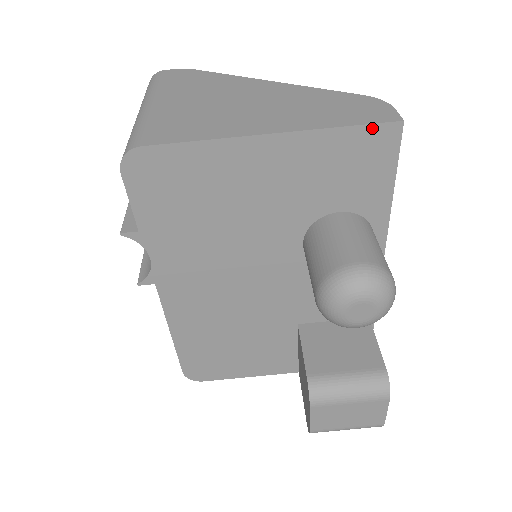
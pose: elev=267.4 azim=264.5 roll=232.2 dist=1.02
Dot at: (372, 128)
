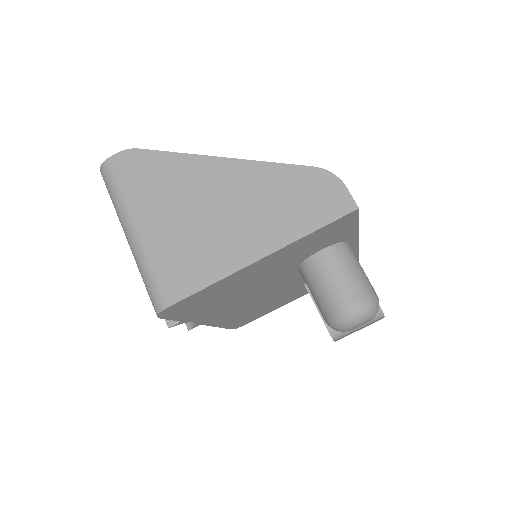
Dot at: (335, 222)
